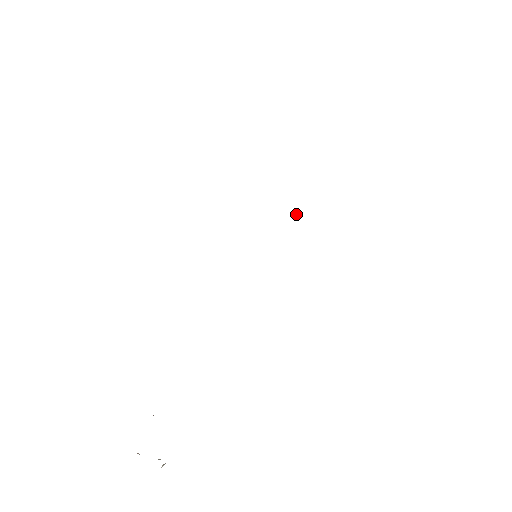
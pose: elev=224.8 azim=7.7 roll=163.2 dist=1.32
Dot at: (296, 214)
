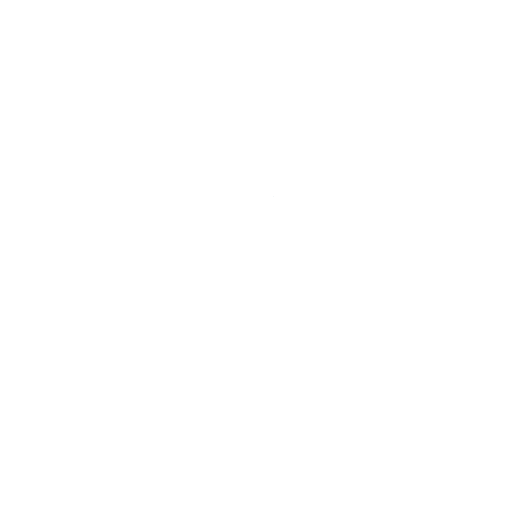
Dot at: occluded
